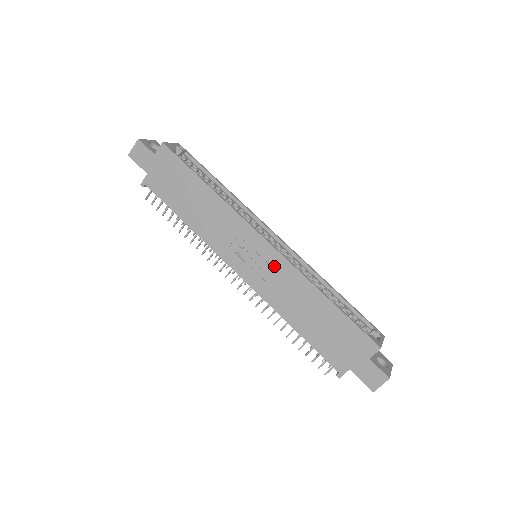
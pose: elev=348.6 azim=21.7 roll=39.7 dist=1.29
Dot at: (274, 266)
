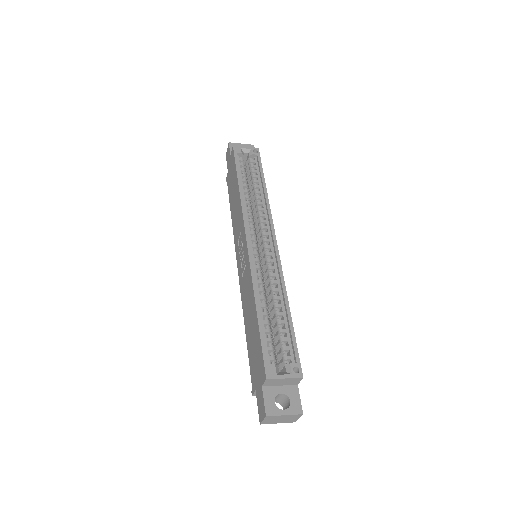
Dot at: (246, 266)
